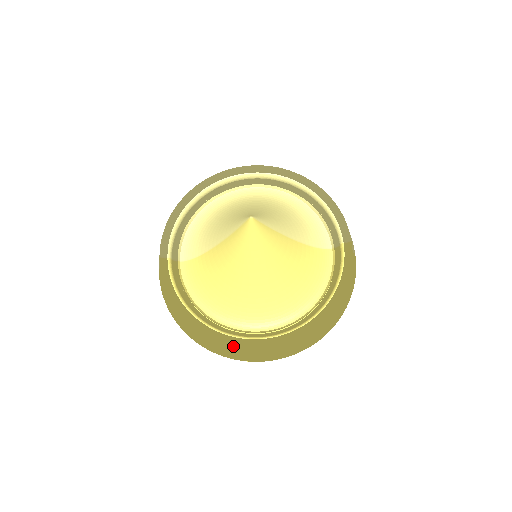
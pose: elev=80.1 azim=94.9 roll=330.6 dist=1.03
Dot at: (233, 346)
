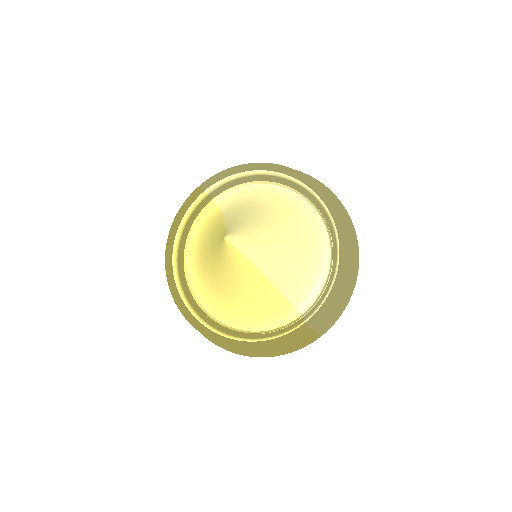
Dot at: occluded
